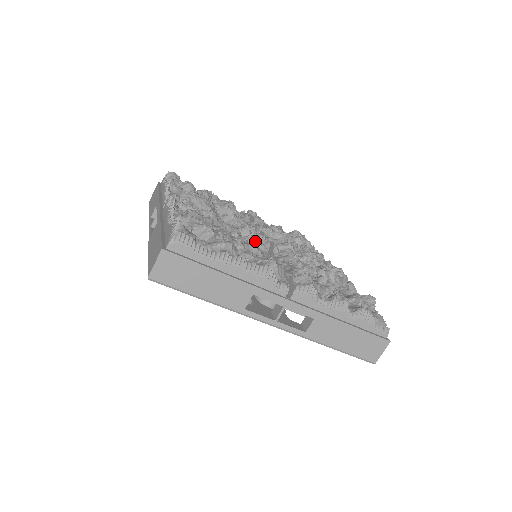
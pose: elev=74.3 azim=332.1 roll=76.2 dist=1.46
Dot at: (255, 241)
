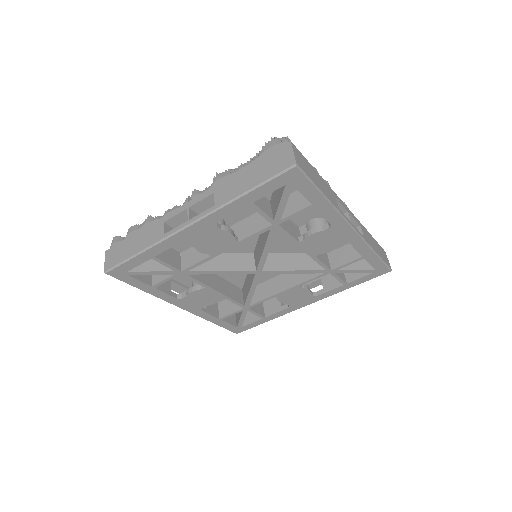
Dot at: occluded
